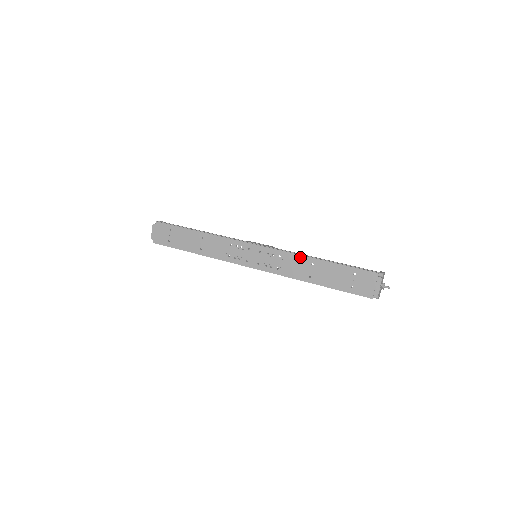
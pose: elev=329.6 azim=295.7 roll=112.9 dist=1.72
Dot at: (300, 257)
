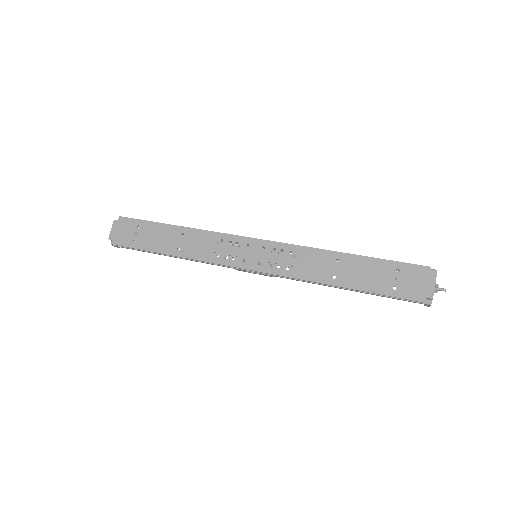
Dot at: (320, 251)
